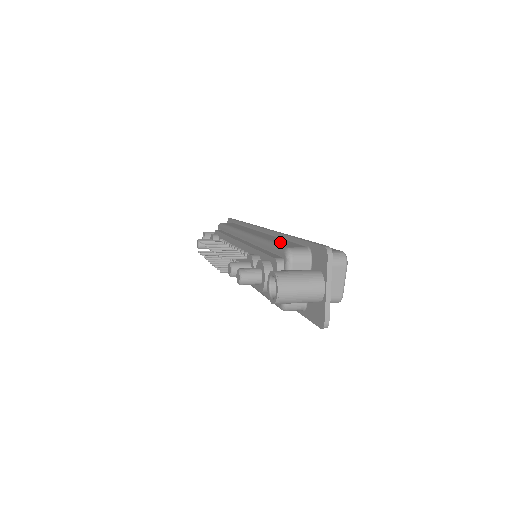
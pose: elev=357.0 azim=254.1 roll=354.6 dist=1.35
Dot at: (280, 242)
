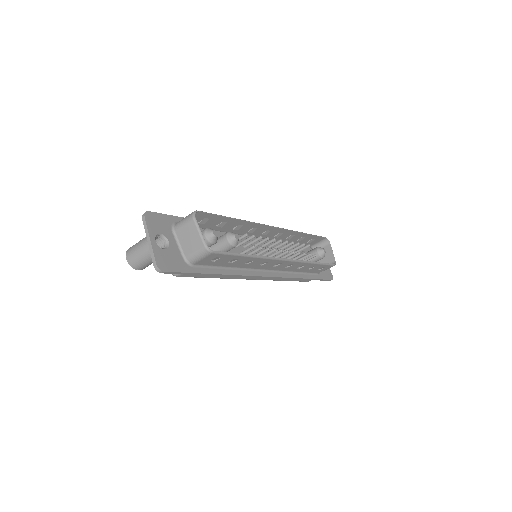
Dot at: occluded
